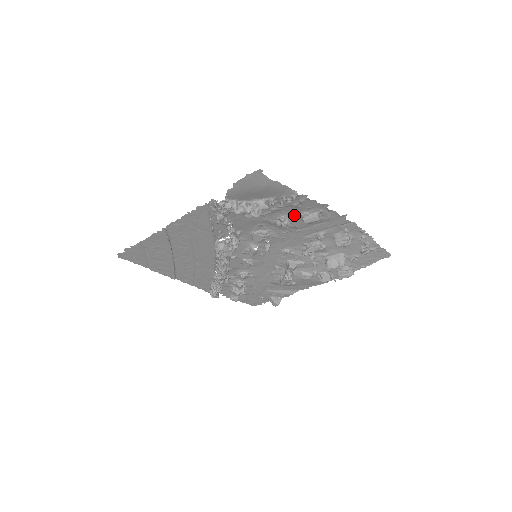
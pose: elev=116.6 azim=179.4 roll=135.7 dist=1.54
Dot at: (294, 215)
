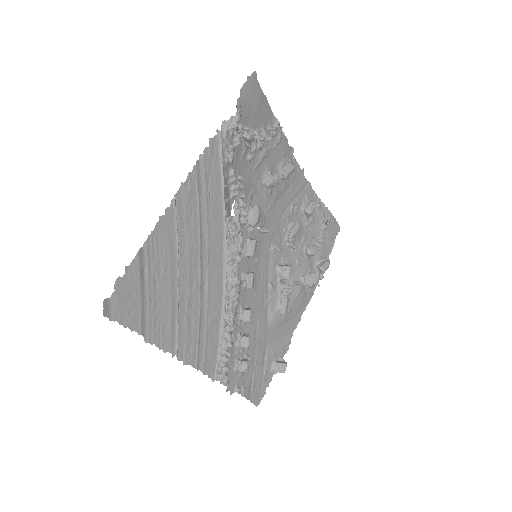
Dot at: (274, 170)
